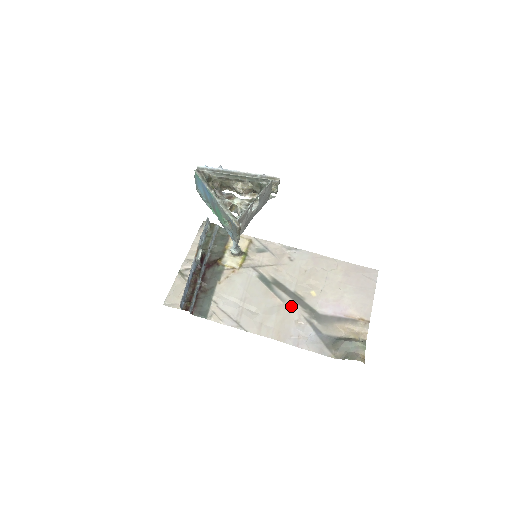
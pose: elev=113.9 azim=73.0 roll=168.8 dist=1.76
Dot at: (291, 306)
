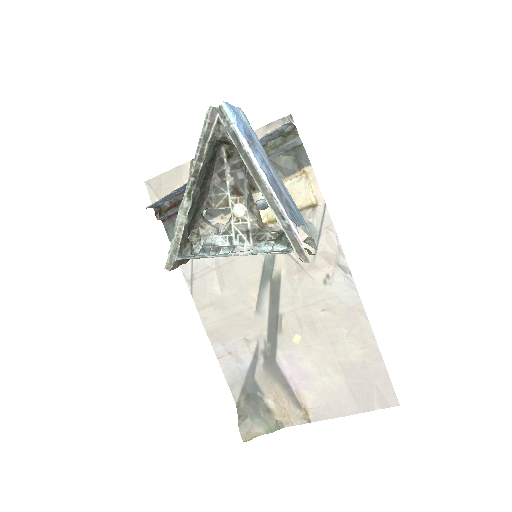
Dot at: (258, 323)
